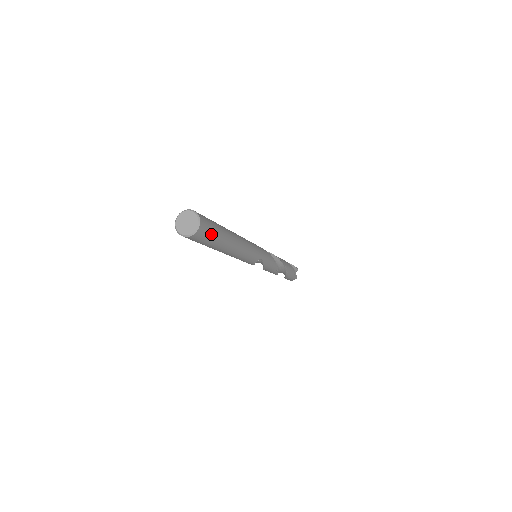
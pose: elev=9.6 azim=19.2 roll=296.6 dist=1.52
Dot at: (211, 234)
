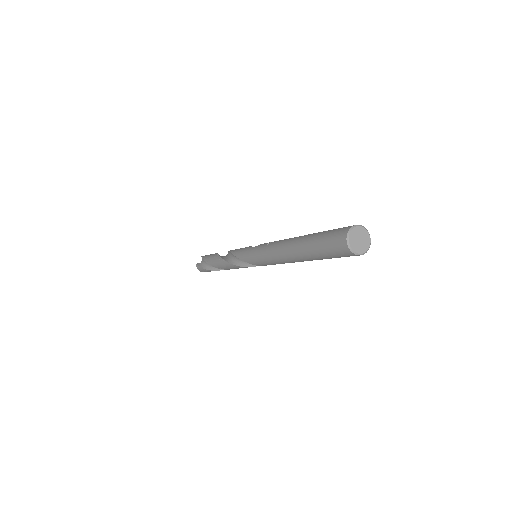
Dot at: occluded
